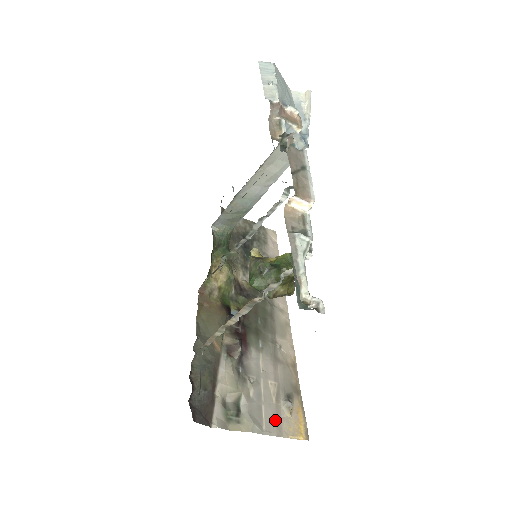
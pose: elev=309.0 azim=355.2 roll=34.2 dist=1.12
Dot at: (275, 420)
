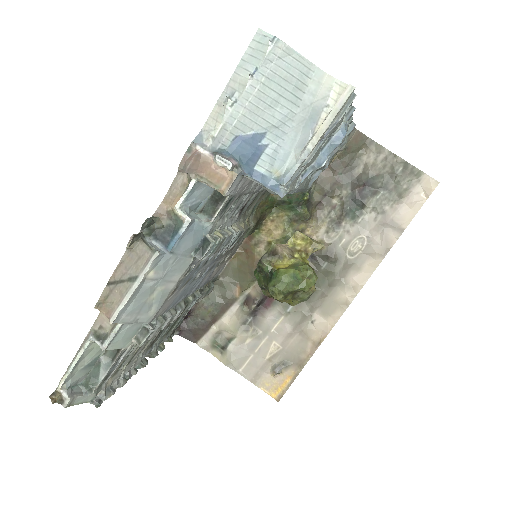
Dot at: (256, 370)
